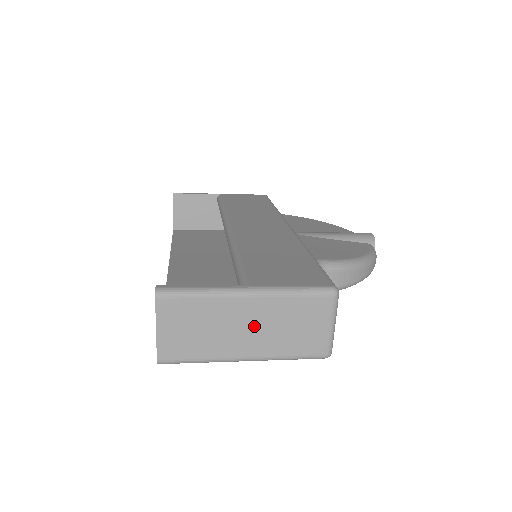
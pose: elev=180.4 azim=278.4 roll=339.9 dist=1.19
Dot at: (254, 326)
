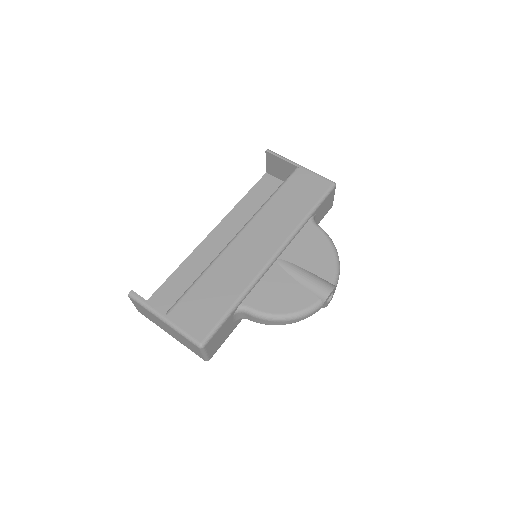
Dot at: (169, 330)
